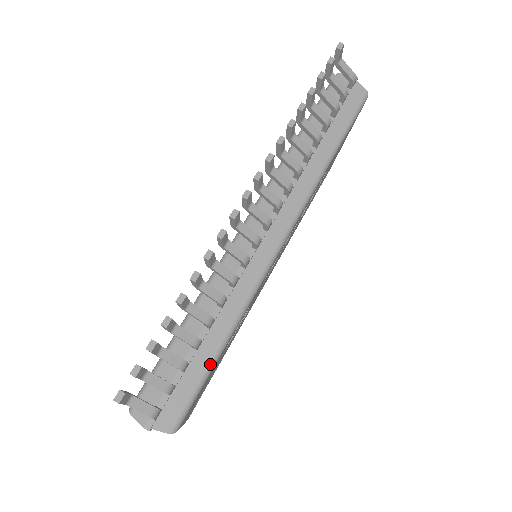
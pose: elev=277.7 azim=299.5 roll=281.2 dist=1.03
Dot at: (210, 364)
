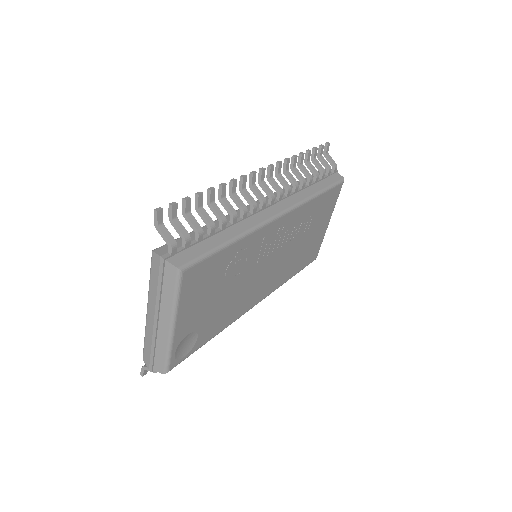
Dot at: (217, 247)
